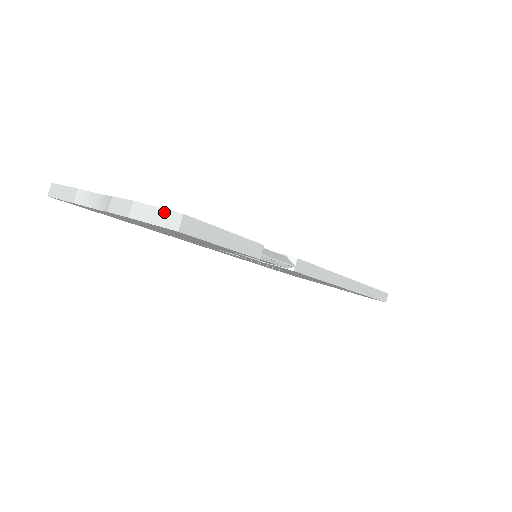
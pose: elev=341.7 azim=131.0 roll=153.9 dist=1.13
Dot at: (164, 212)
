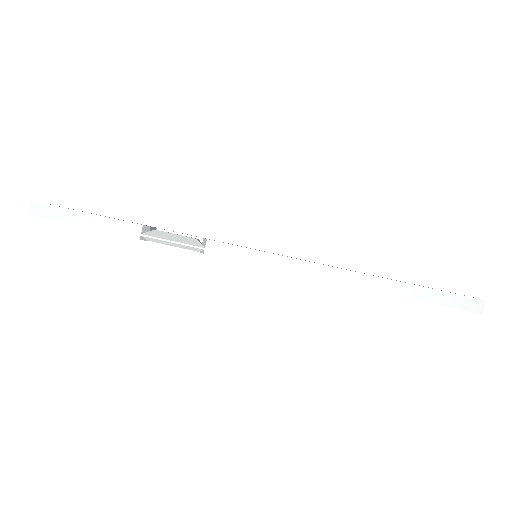
Dot at: occluded
